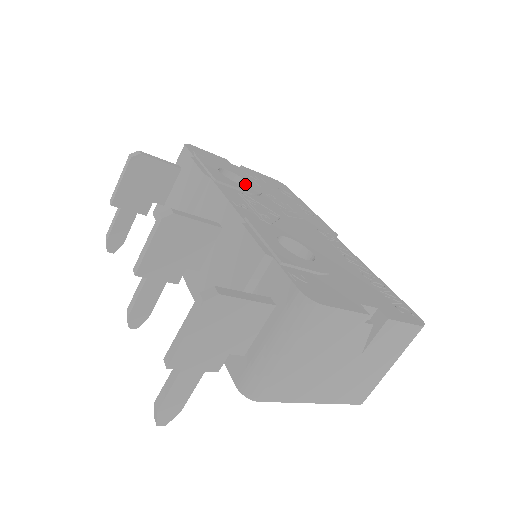
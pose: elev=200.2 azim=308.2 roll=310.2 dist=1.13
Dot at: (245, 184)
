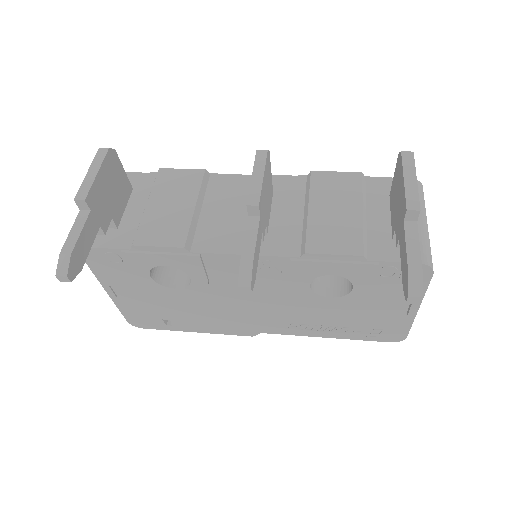
Dot at: occluded
